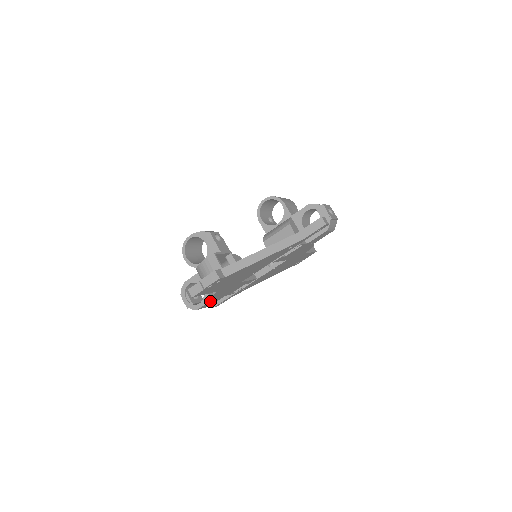
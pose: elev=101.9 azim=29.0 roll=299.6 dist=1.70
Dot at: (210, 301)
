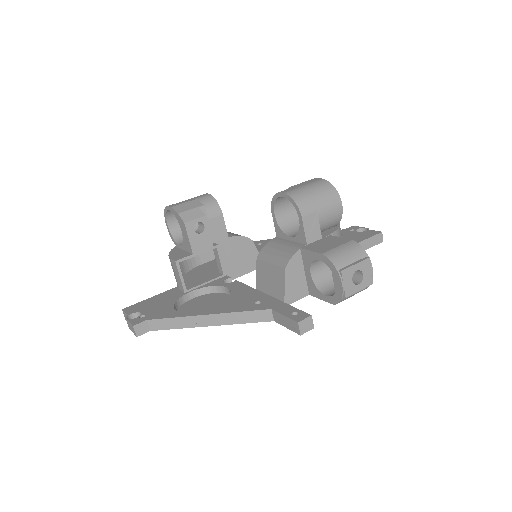
Dot at: occluded
